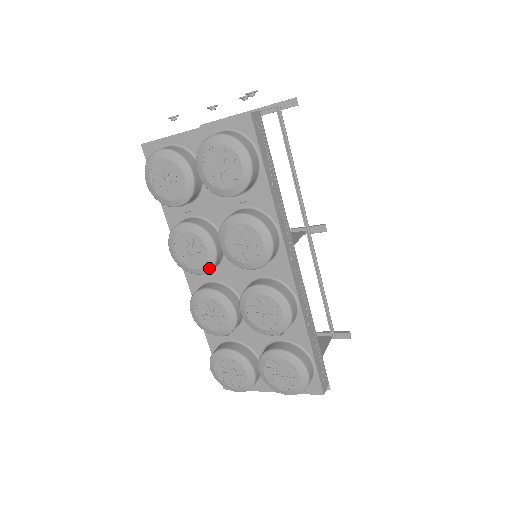
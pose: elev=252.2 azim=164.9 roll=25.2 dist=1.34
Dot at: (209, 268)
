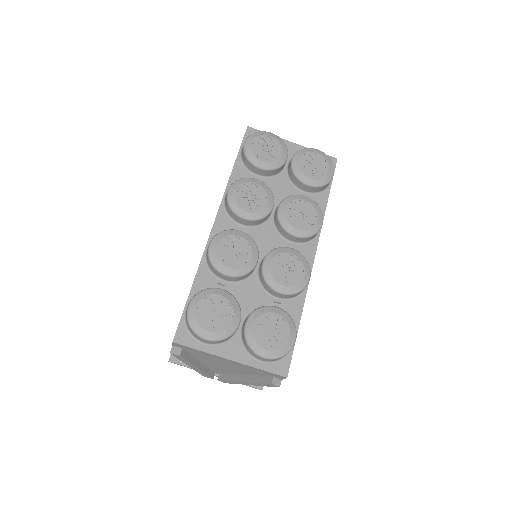
Dot at: (258, 217)
